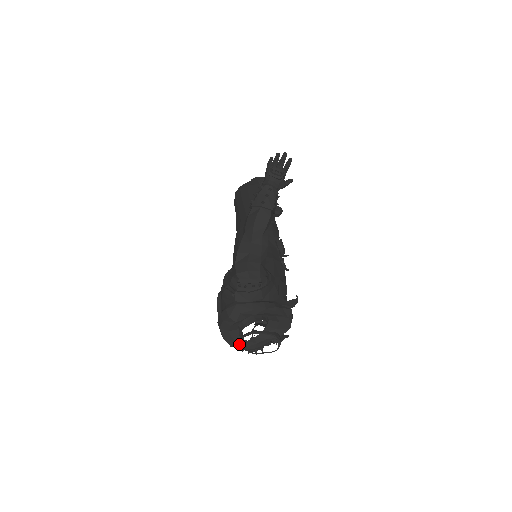
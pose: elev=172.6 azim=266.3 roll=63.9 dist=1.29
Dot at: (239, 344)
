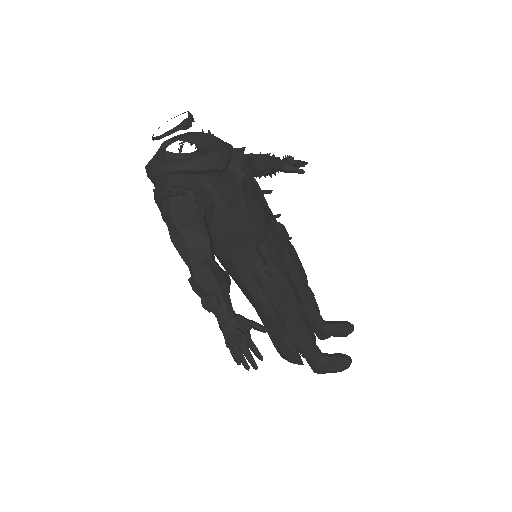
Dot at: (155, 160)
